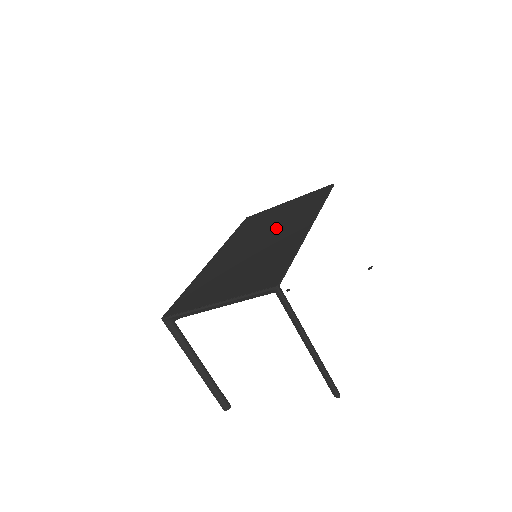
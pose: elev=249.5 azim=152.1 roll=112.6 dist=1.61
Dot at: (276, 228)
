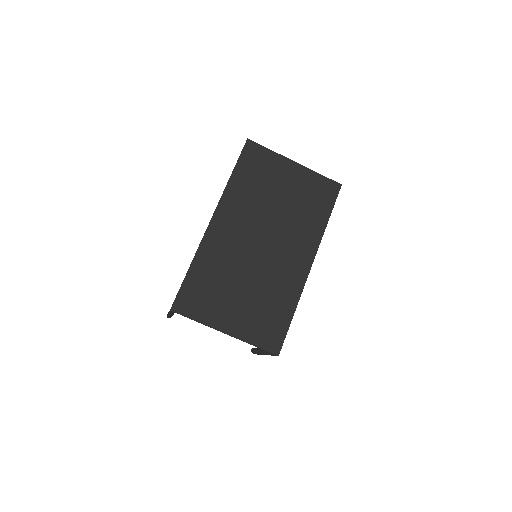
Dot at: (281, 229)
